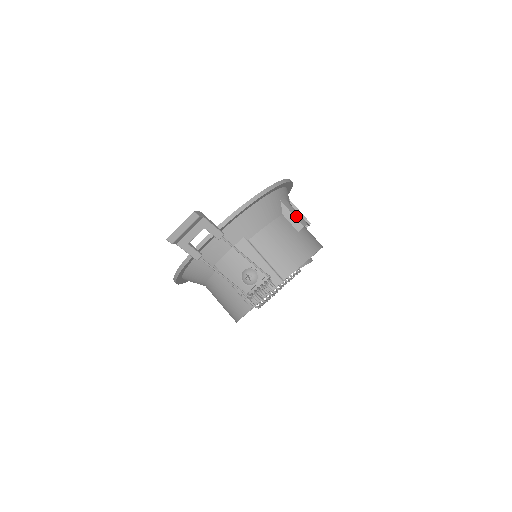
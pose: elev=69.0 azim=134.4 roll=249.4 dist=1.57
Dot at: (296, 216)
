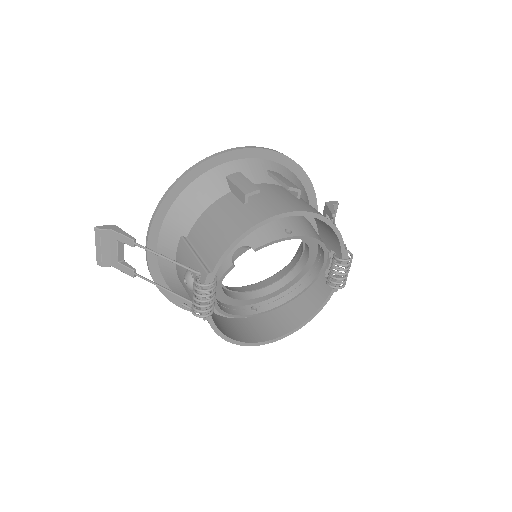
Dot at: (241, 186)
